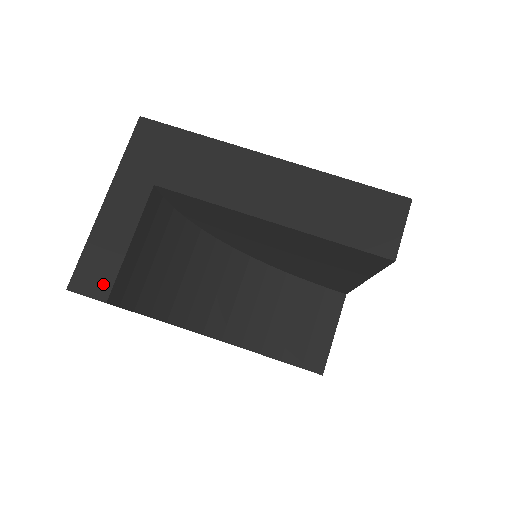
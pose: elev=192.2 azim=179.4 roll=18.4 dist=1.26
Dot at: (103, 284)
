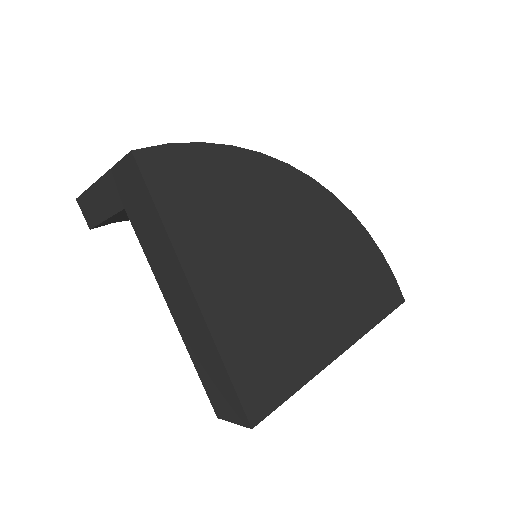
Dot at: (90, 220)
